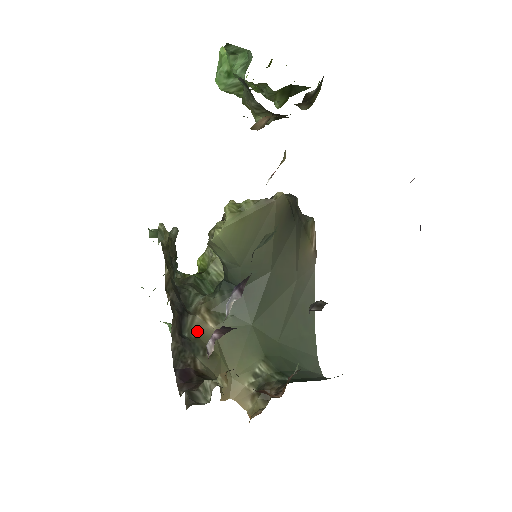
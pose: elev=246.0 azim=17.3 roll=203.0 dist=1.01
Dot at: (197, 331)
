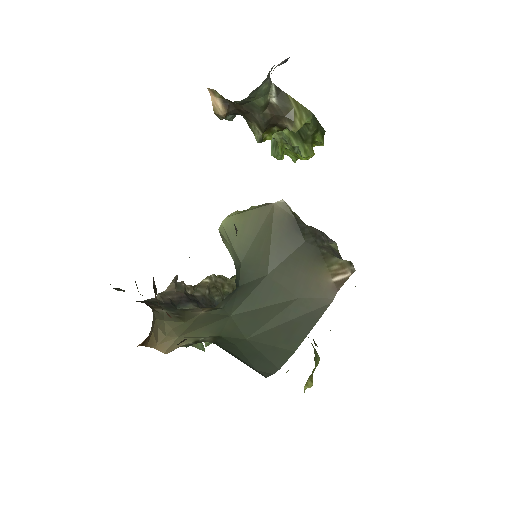
Dot at: (189, 310)
